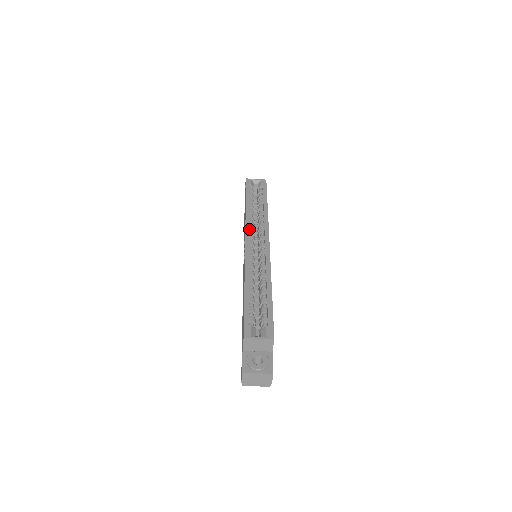
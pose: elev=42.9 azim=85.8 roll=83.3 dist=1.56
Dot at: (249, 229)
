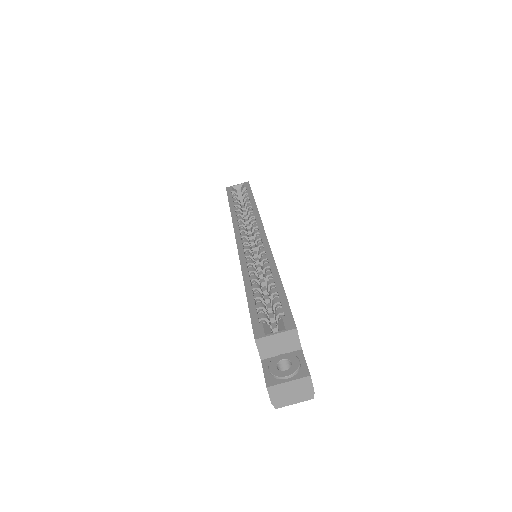
Dot at: (238, 228)
